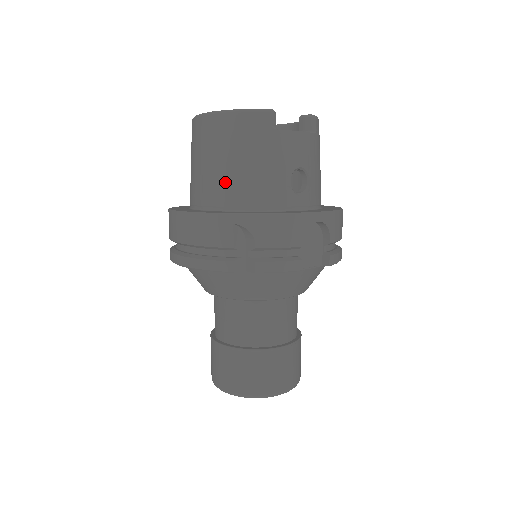
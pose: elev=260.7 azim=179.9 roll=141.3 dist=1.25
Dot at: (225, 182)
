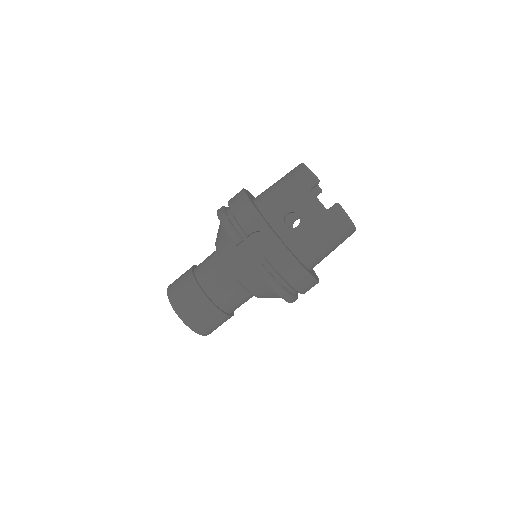
Dot at: (268, 190)
